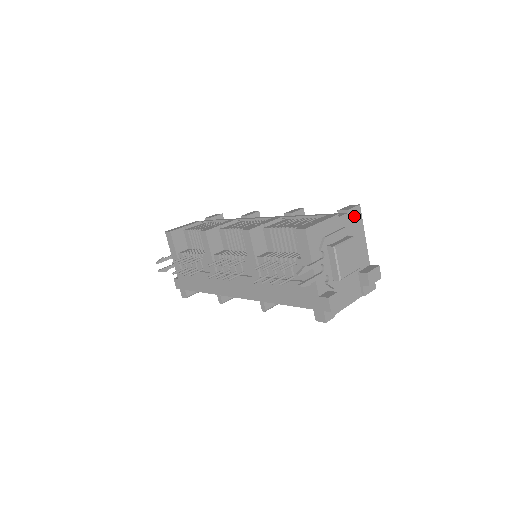
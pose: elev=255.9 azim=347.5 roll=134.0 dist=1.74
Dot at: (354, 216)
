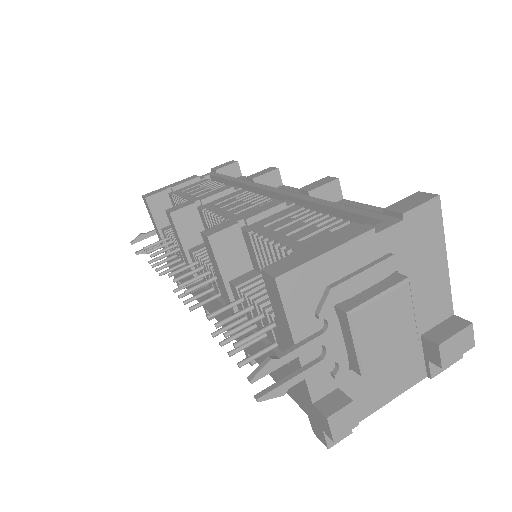
Dot at: (420, 223)
